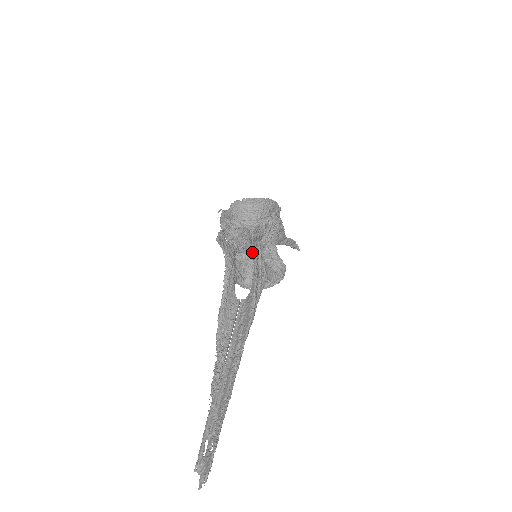
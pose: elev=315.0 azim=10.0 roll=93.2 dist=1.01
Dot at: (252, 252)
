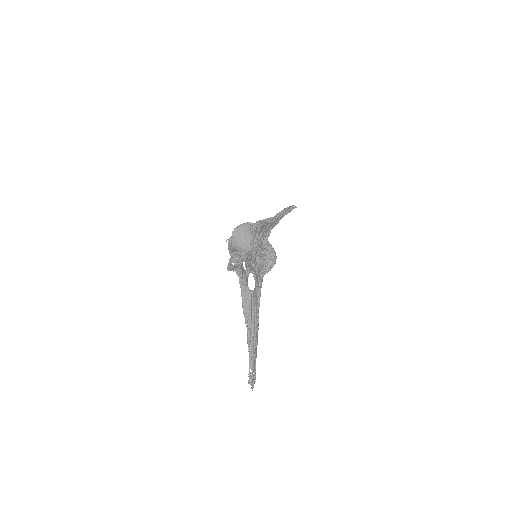
Dot at: occluded
